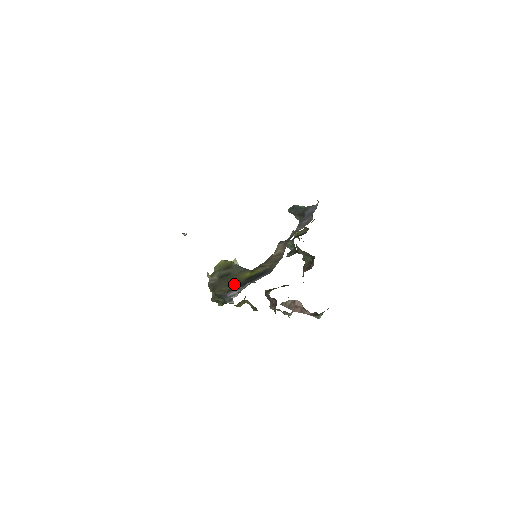
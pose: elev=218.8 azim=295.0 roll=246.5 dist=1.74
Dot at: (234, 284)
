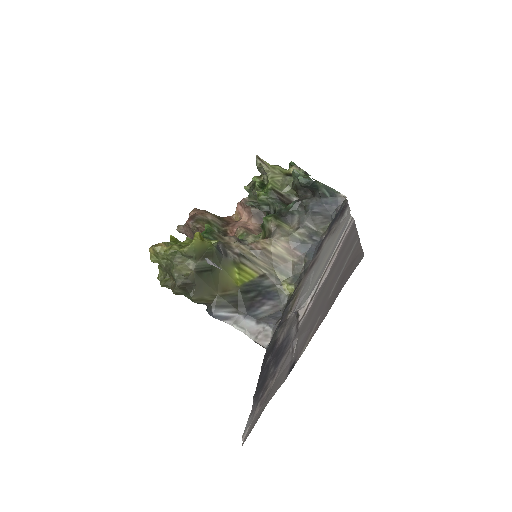
Dot at: (224, 296)
